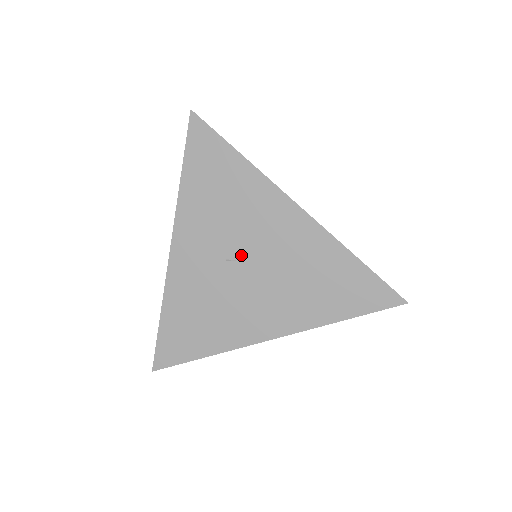
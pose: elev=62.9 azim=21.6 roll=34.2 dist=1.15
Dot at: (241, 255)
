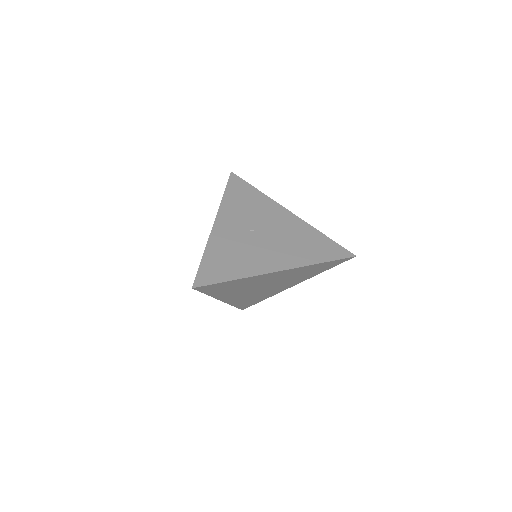
Dot at: (259, 229)
